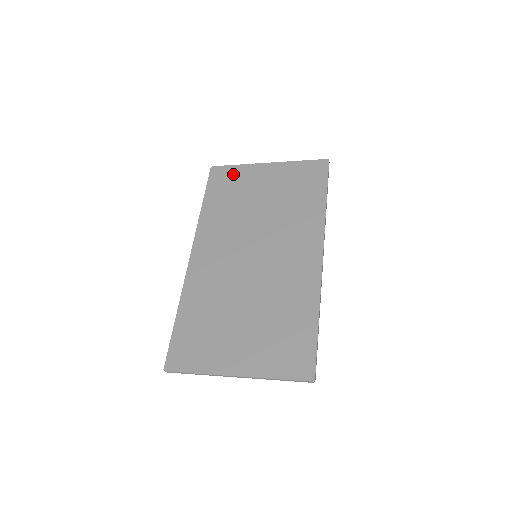
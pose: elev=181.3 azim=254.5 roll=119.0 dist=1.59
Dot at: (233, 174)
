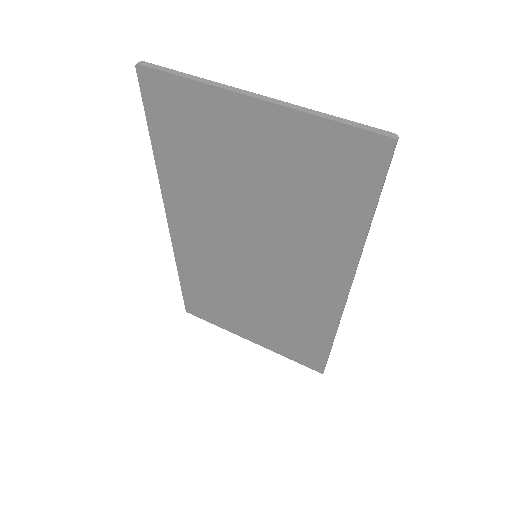
Dot at: (186, 103)
